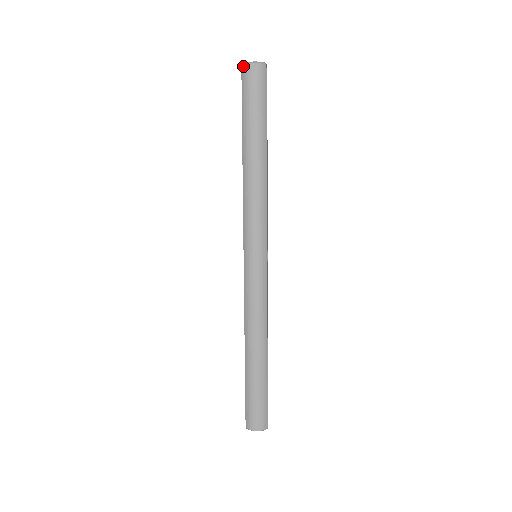
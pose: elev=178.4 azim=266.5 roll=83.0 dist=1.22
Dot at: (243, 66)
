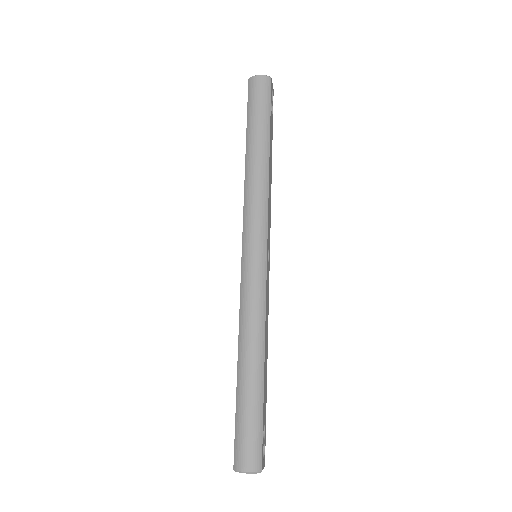
Dot at: (250, 79)
